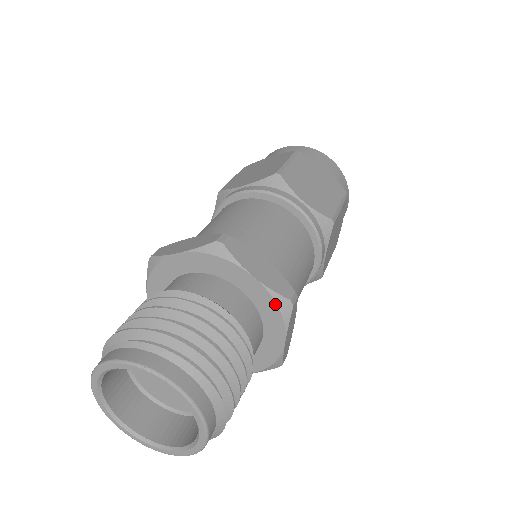
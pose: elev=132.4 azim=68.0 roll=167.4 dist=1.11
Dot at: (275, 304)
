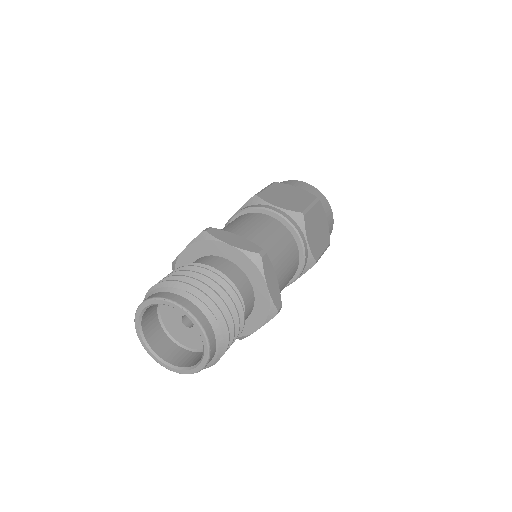
Dot at: (248, 259)
